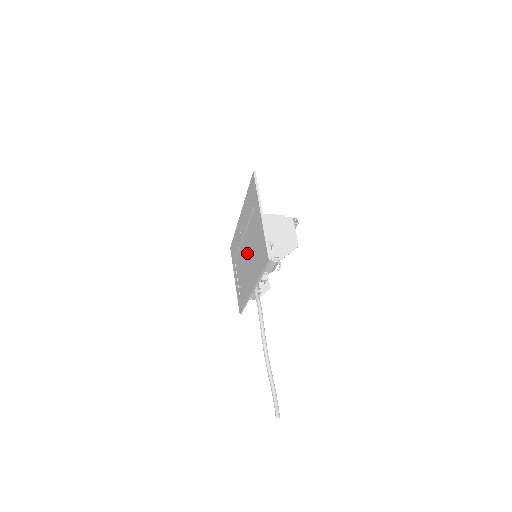
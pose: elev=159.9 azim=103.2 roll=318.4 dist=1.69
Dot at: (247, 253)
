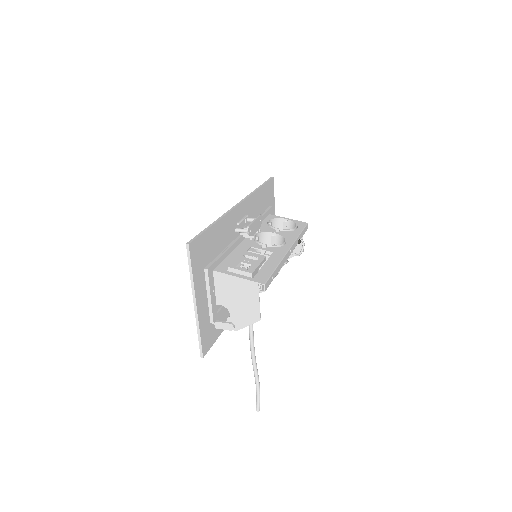
Dot at: occluded
